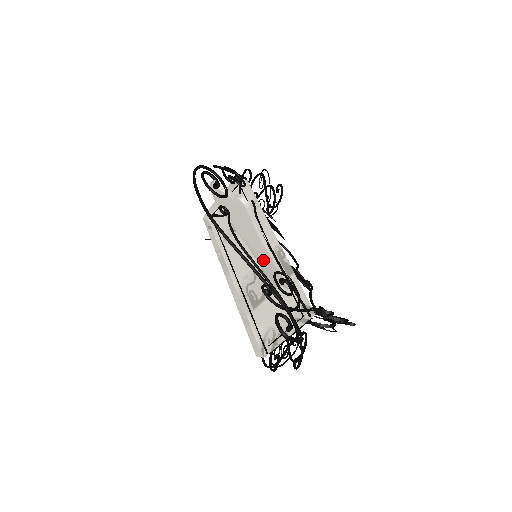
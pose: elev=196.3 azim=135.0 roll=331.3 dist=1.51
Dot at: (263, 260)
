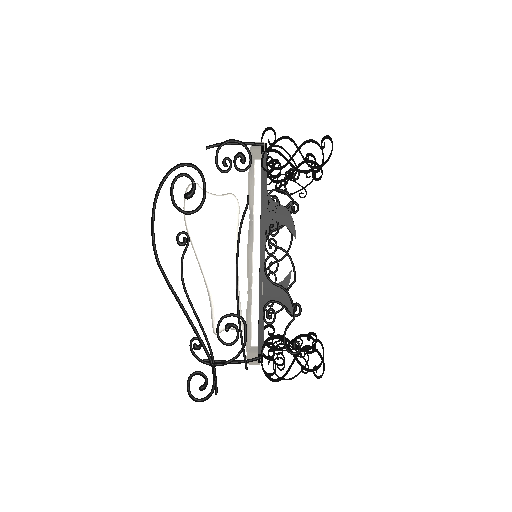
Dot at: (222, 294)
